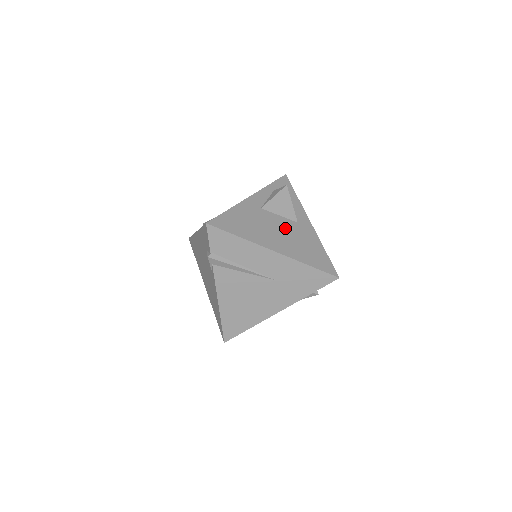
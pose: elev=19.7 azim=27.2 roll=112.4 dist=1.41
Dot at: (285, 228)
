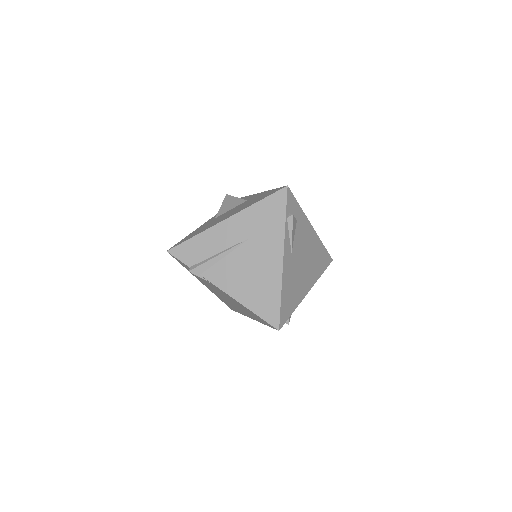
Dot at: (235, 209)
